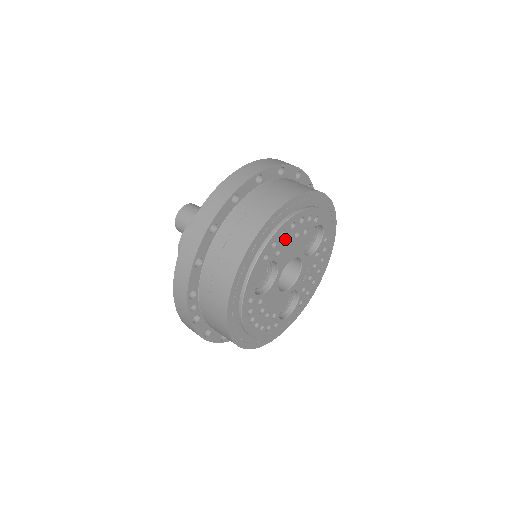
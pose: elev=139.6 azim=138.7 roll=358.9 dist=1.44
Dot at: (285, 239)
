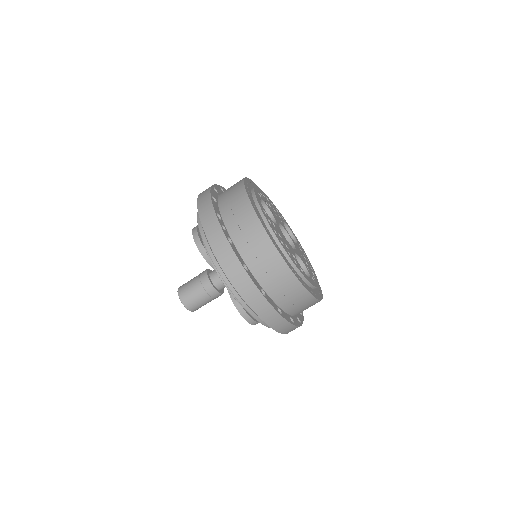
Dot at: (267, 202)
